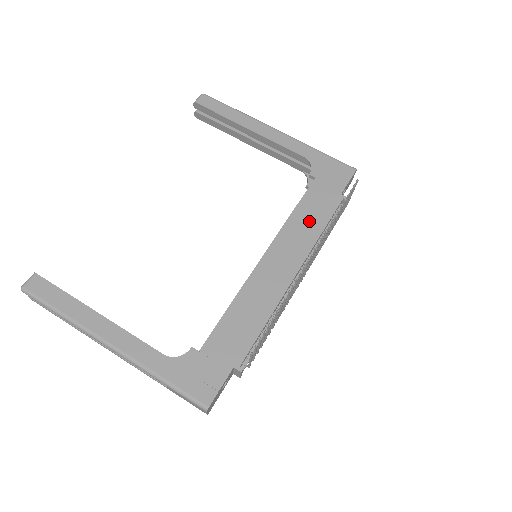
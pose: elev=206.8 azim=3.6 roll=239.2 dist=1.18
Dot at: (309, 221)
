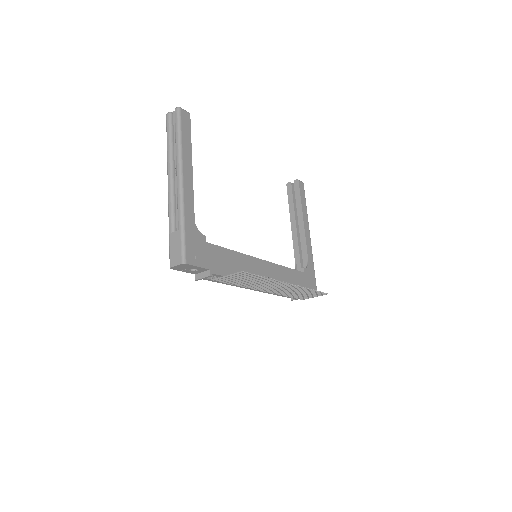
Dot at: (287, 280)
